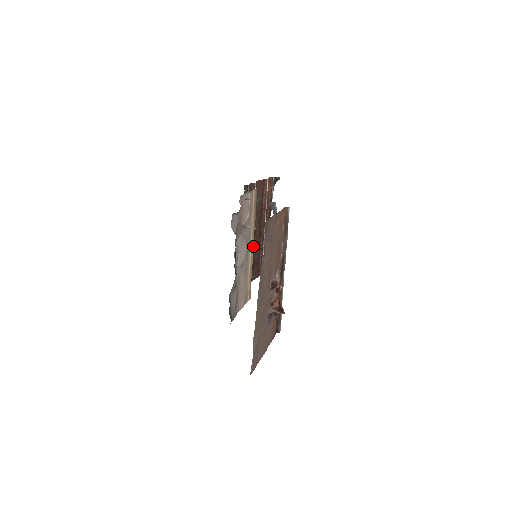
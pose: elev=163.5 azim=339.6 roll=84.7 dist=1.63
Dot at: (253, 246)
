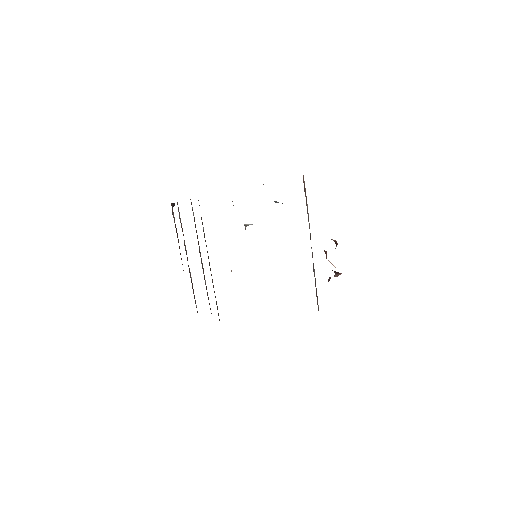
Dot at: occluded
